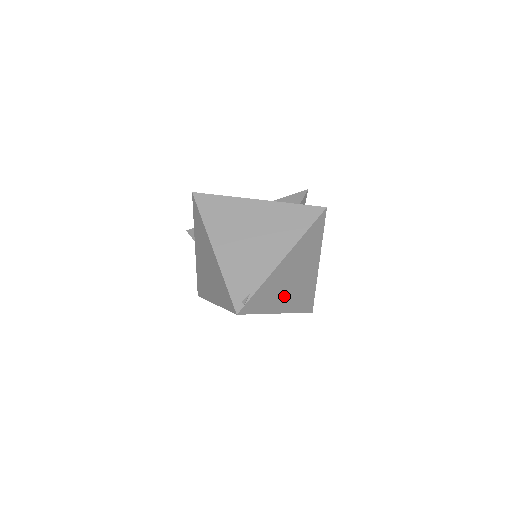
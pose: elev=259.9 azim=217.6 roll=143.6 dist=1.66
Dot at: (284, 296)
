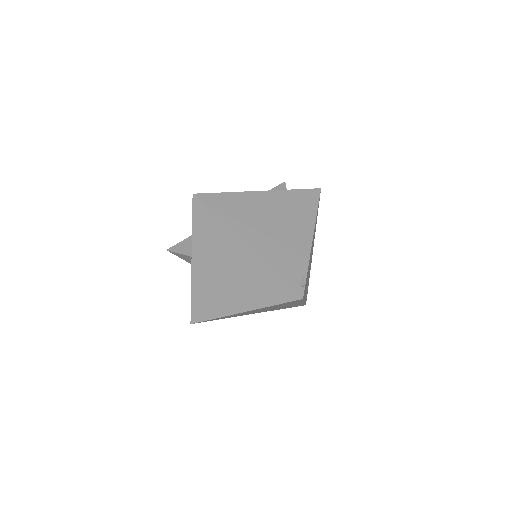
Dot at: (307, 282)
